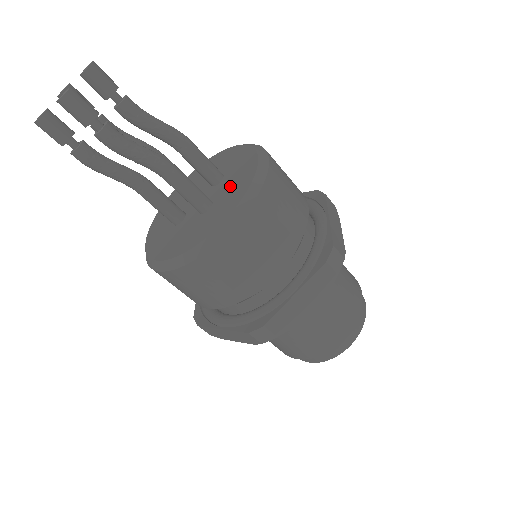
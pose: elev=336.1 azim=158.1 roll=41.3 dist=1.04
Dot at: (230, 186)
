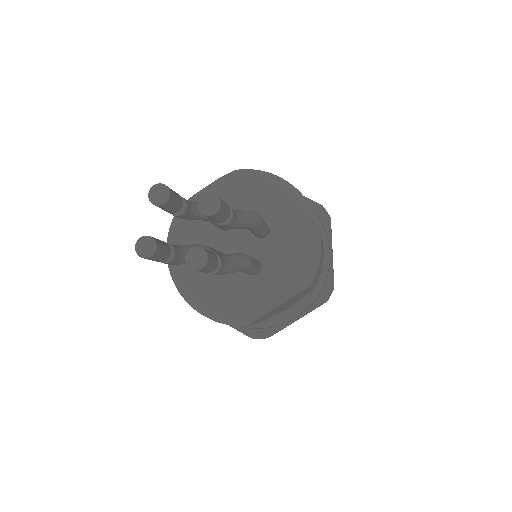
Dot at: (282, 257)
